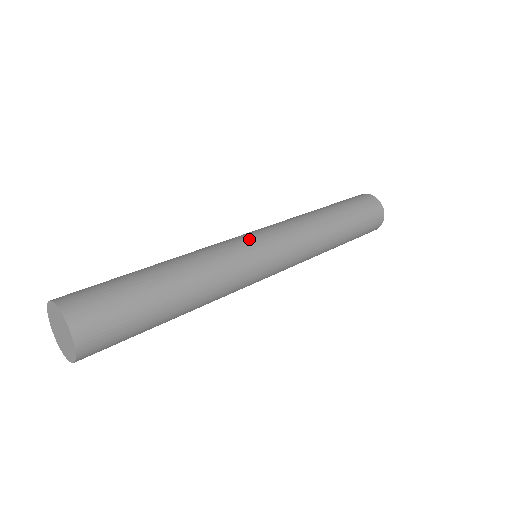
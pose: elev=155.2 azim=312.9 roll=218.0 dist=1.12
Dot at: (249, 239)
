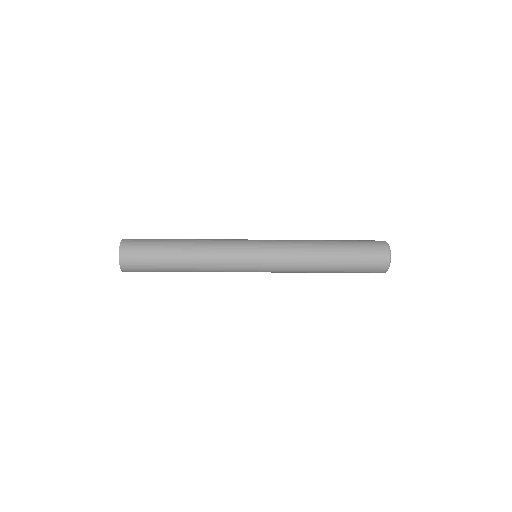
Dot at: (247, 240)
